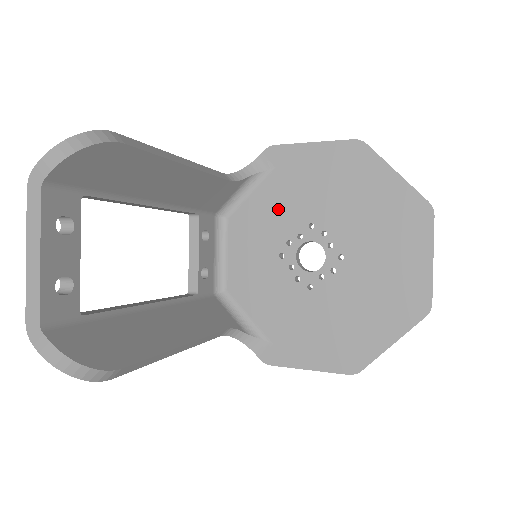
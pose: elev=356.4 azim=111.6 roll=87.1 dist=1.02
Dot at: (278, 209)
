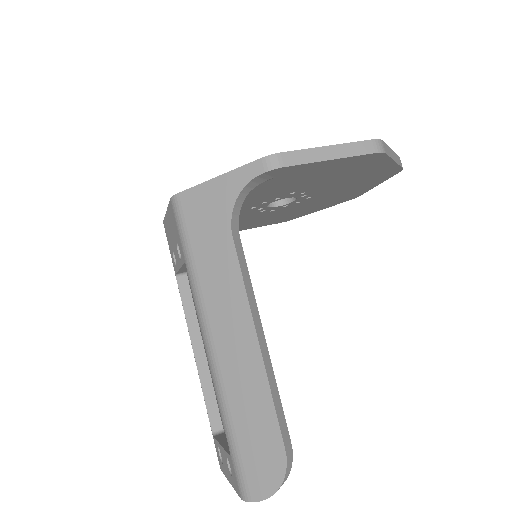
Dot at: (263, 194)
